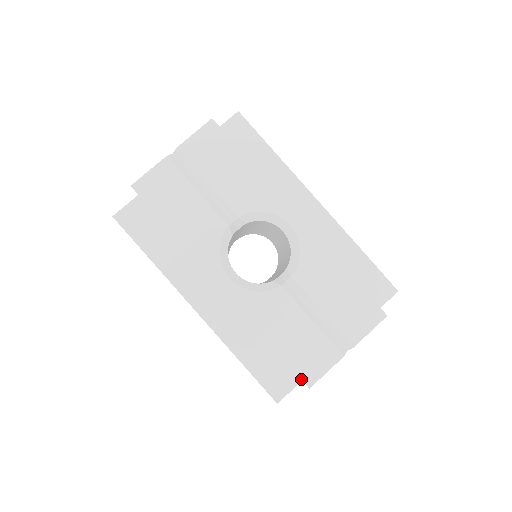
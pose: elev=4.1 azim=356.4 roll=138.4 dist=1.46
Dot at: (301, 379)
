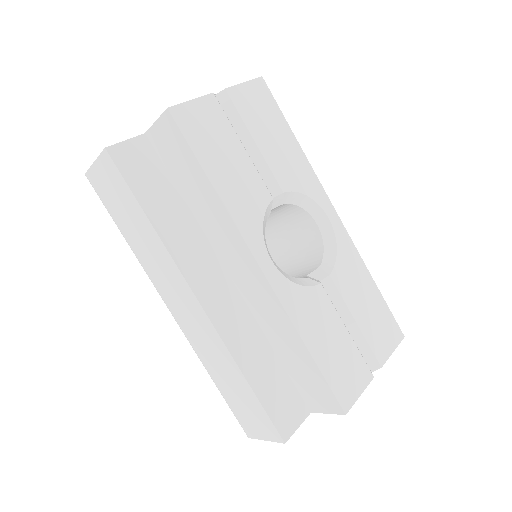
Dot at: (338, 402)
